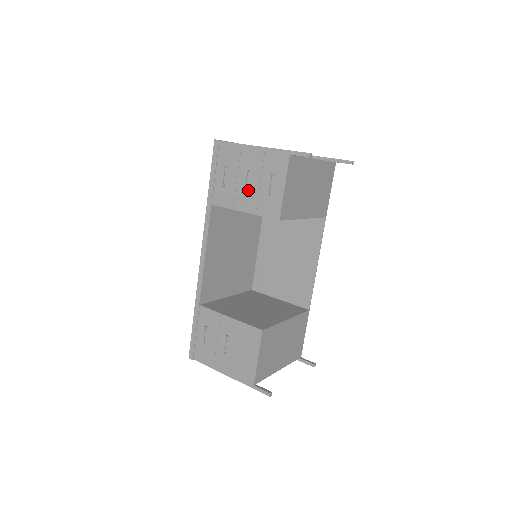
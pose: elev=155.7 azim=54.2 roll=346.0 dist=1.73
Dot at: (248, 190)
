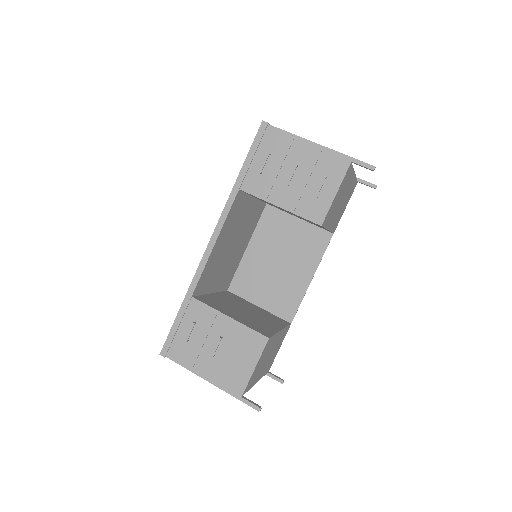
Dot at: (291, 185)
